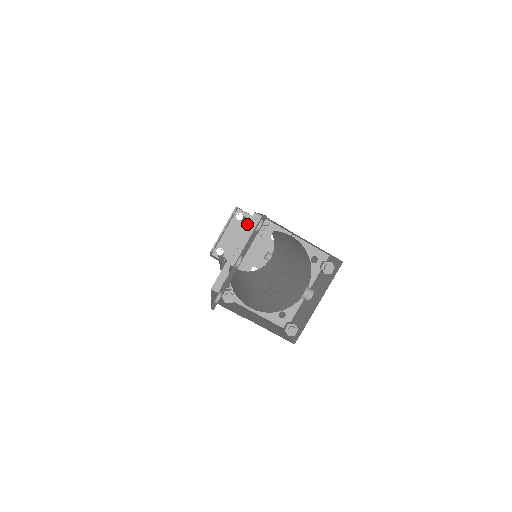
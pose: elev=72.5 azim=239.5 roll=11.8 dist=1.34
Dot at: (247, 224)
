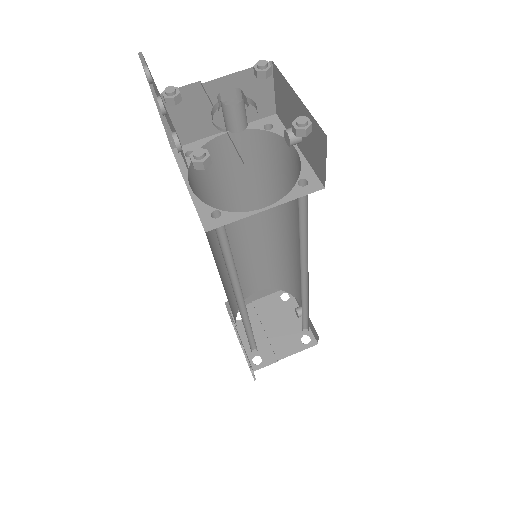
Dot at: (220, 250)
